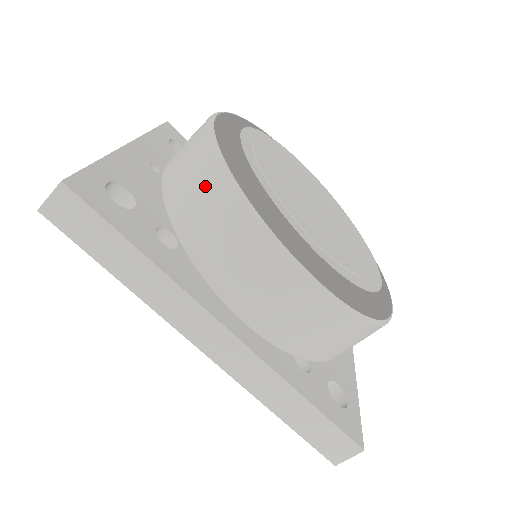
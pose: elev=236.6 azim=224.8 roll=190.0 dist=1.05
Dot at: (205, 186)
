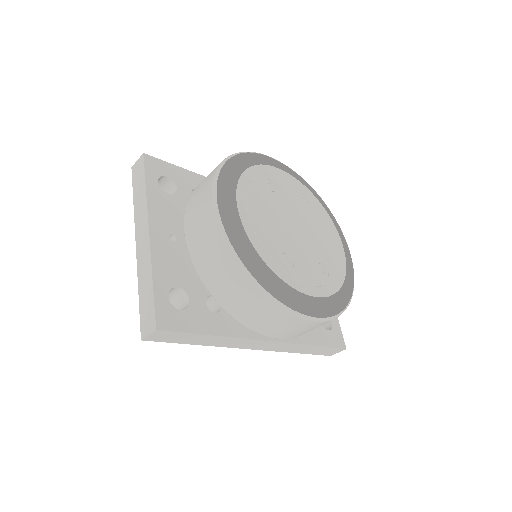
Dot at: (239, 287)
